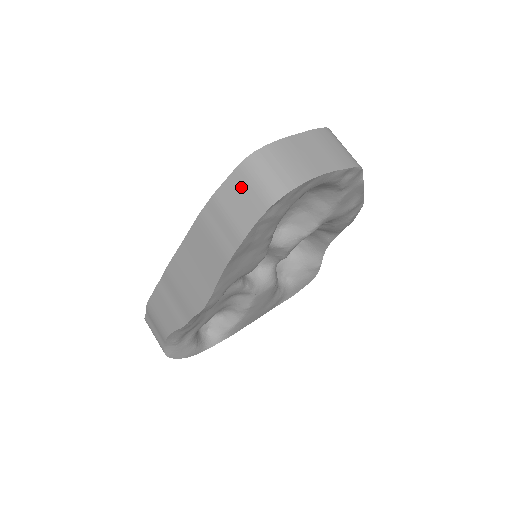
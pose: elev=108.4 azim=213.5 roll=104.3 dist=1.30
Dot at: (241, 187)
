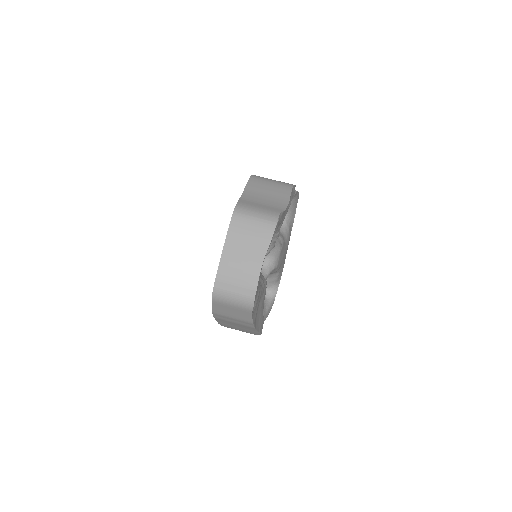
Dot at: (225, 308)
